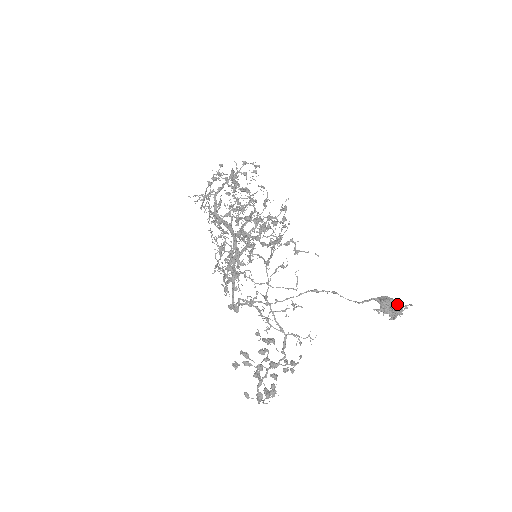
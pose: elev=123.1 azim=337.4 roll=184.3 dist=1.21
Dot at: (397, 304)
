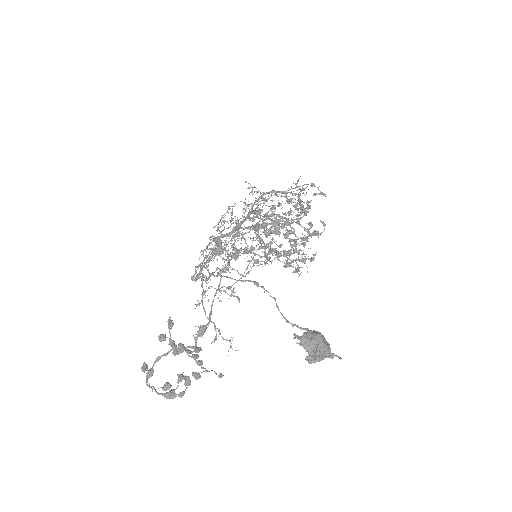
Dot at: (324, 345)
